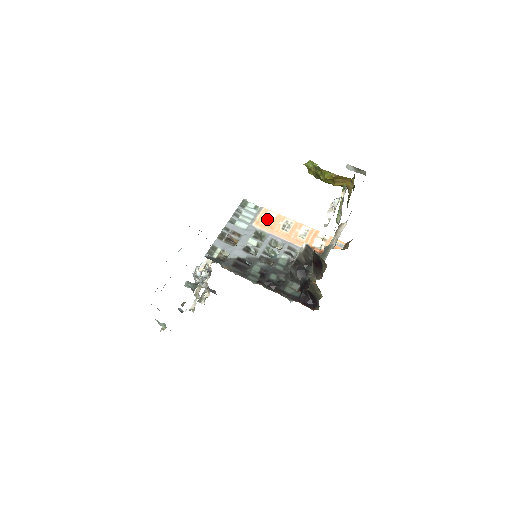
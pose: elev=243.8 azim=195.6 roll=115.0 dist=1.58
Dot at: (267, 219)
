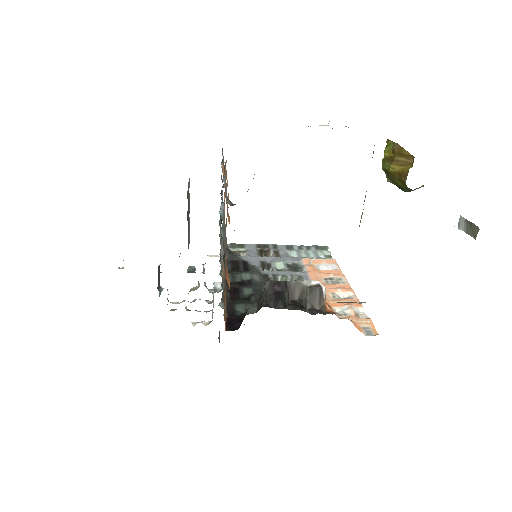
Dot at: (324, 266)
